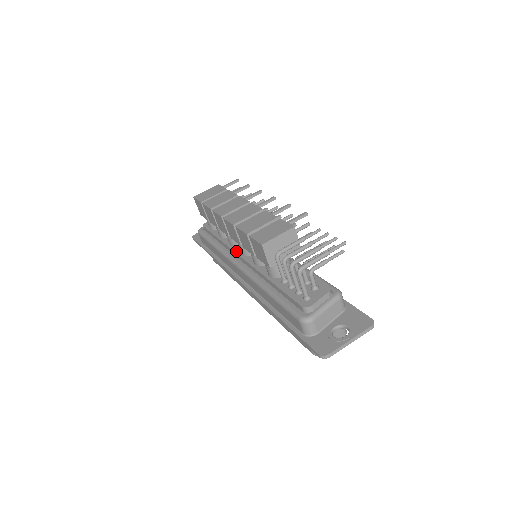
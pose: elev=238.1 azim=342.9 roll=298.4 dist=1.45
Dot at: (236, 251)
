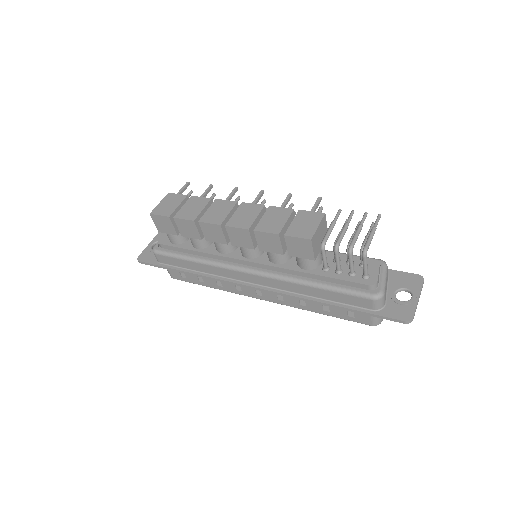
Dot at: (236, 257)
